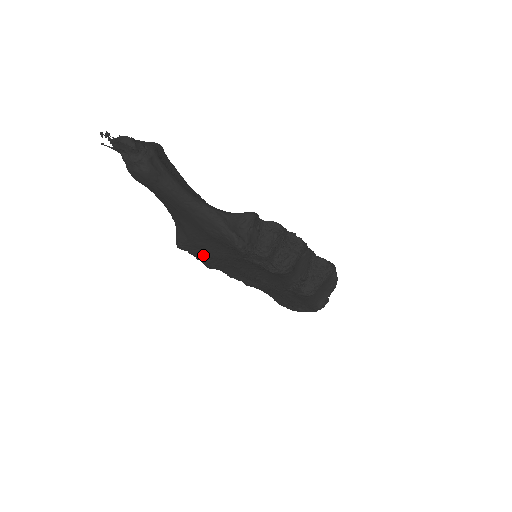
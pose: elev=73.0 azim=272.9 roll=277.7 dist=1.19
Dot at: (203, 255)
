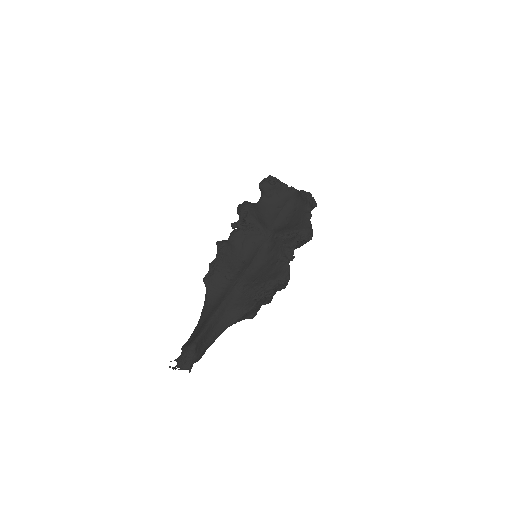
Dot at: occluded
